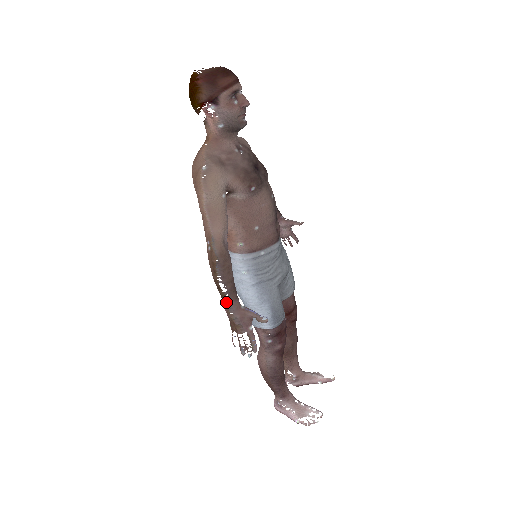
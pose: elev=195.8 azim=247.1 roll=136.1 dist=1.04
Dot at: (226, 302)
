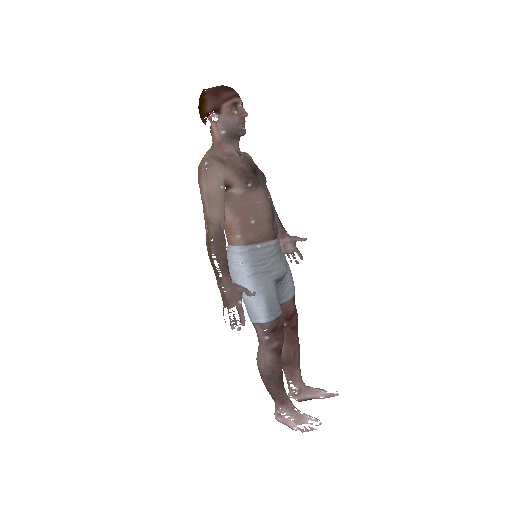
Dot at: (219, 278)
